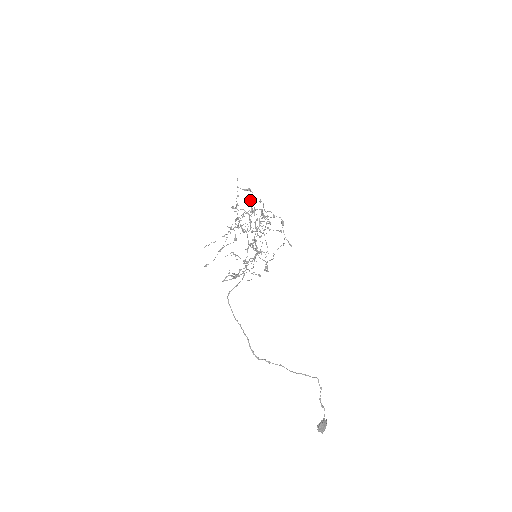
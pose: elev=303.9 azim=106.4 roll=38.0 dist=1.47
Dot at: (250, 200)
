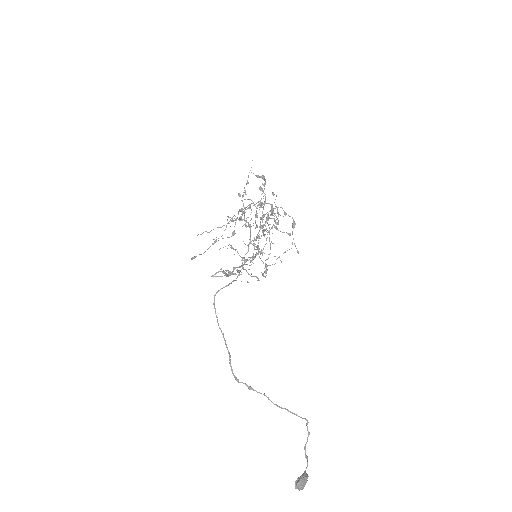
Dot at: occluded
